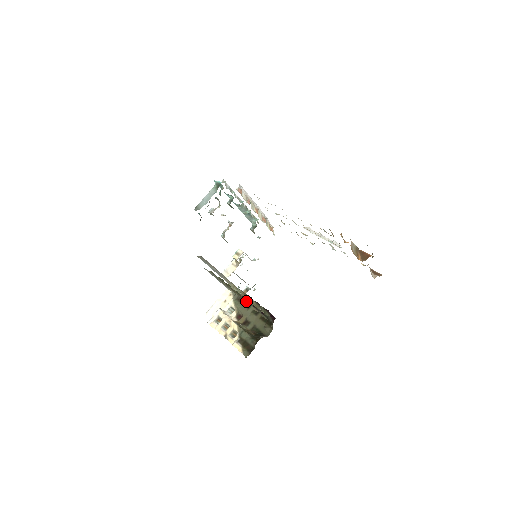
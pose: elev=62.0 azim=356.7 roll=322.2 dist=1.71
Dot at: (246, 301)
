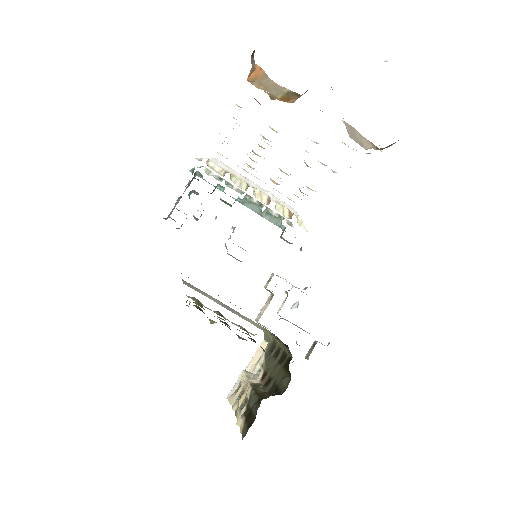
Dot at: occluded
